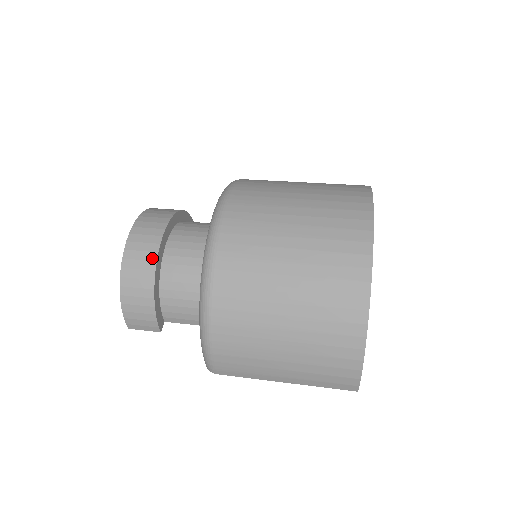
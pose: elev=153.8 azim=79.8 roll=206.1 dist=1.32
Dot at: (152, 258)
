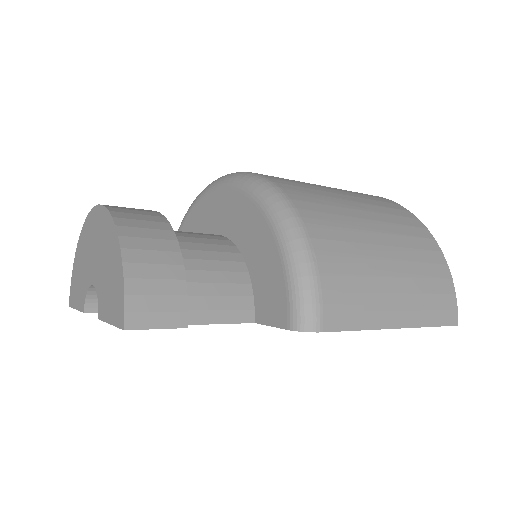
Dot at: (156, 215)
